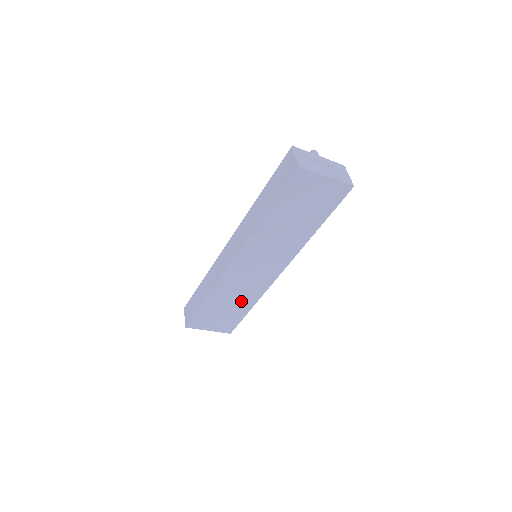
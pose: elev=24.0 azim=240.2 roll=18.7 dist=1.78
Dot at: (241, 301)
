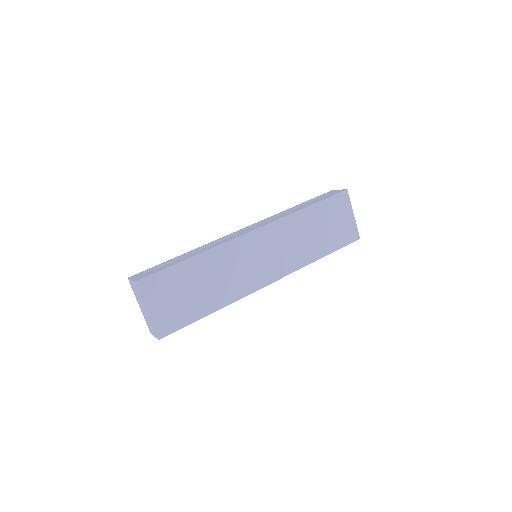
Dot at: (214, 292)
